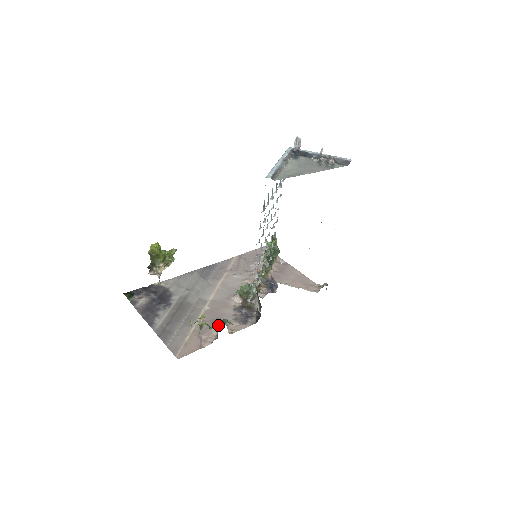
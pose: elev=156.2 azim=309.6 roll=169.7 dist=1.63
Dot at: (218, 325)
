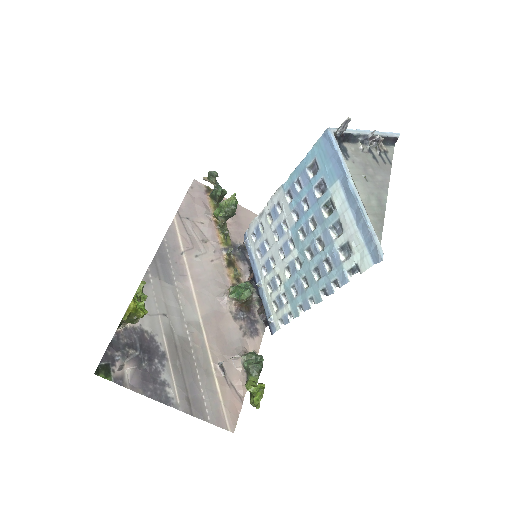
Dot at: (259, 373)
